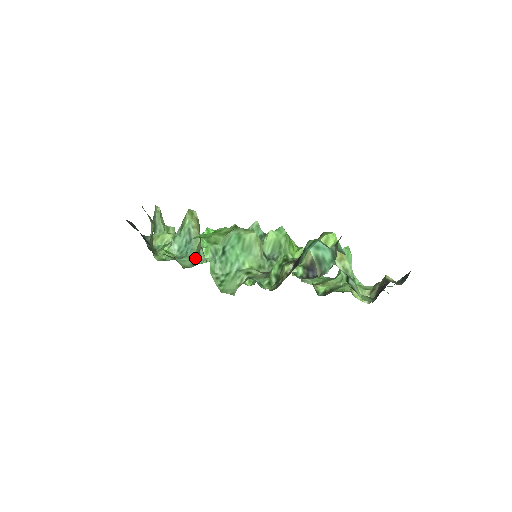
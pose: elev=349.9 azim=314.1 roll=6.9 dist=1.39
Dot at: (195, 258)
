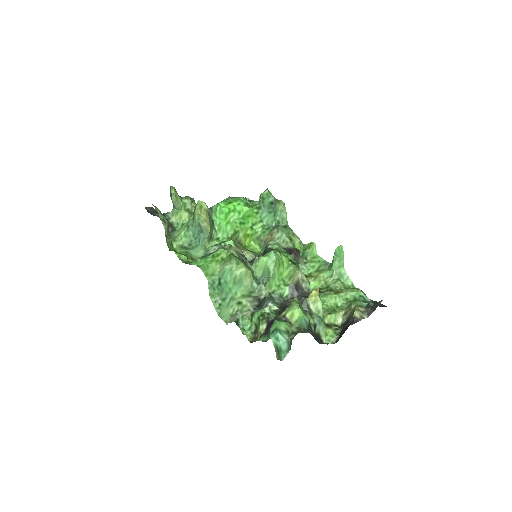
Dot at: (208, 241)
